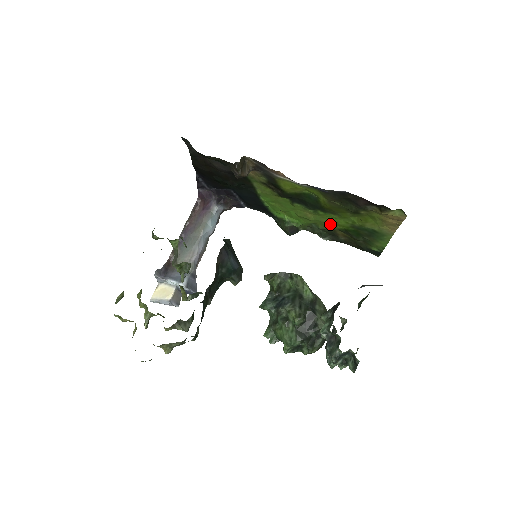
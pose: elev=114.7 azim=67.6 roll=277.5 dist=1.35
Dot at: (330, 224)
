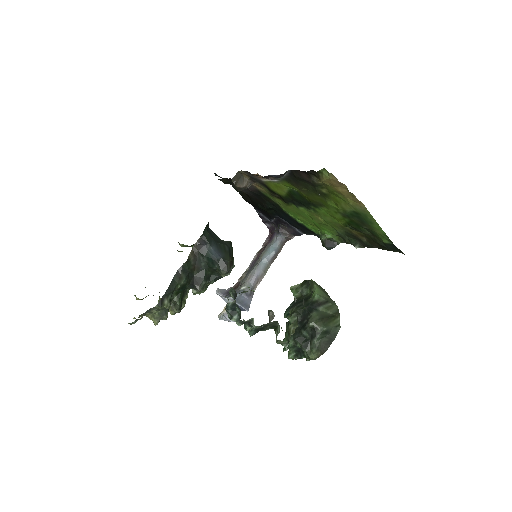
Dot at: (336, 222)
